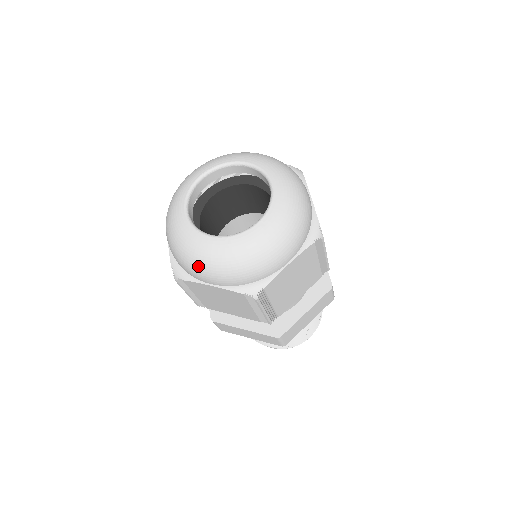
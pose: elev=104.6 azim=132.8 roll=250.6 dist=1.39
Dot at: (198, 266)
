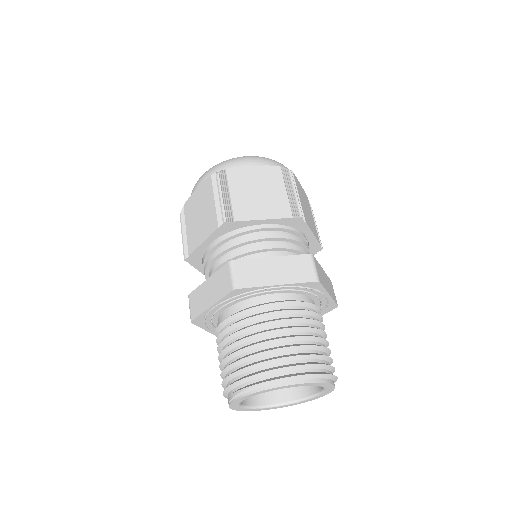
Dot at: occluded
